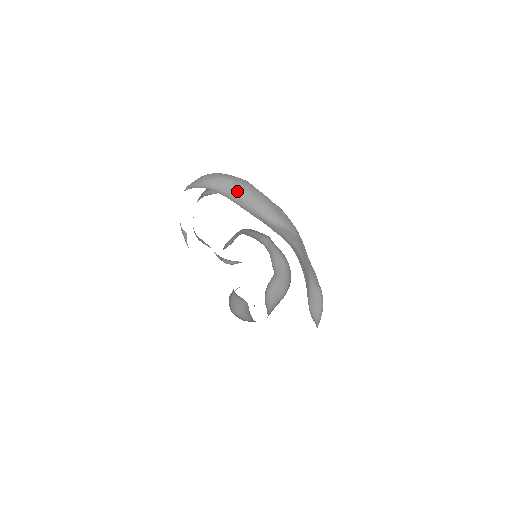
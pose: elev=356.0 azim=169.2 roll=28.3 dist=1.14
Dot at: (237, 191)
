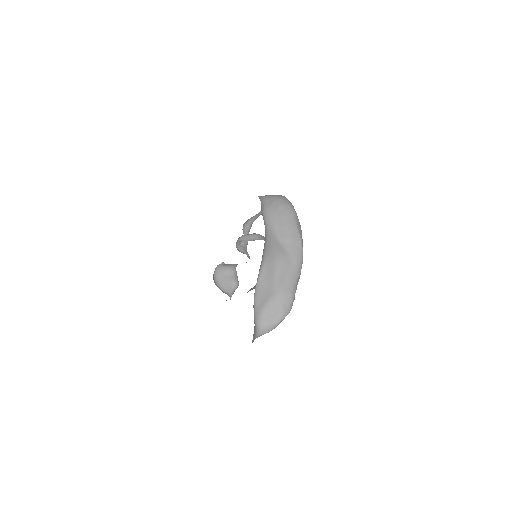
Dot at: (277, 210)
